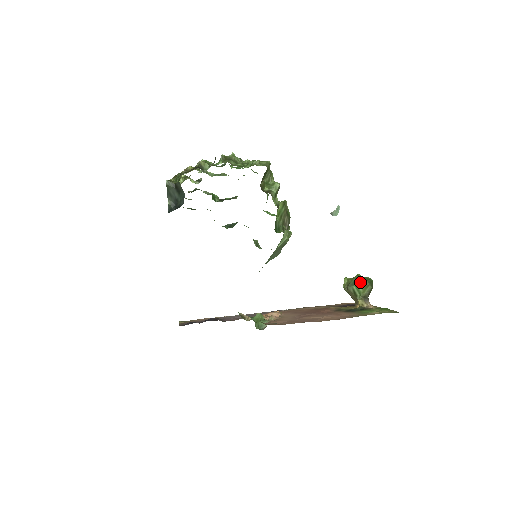
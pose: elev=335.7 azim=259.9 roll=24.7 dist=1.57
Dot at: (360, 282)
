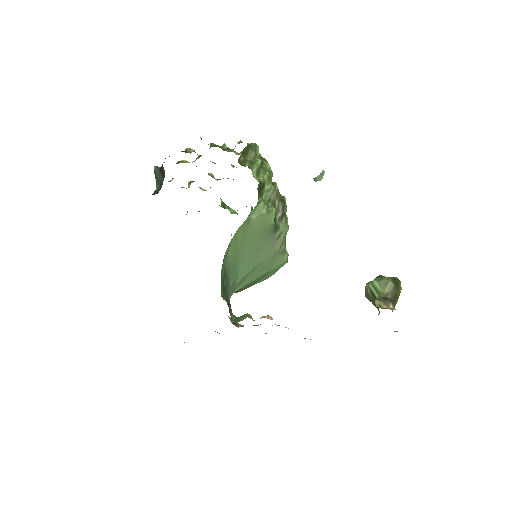
Dot at: (377, 278)
